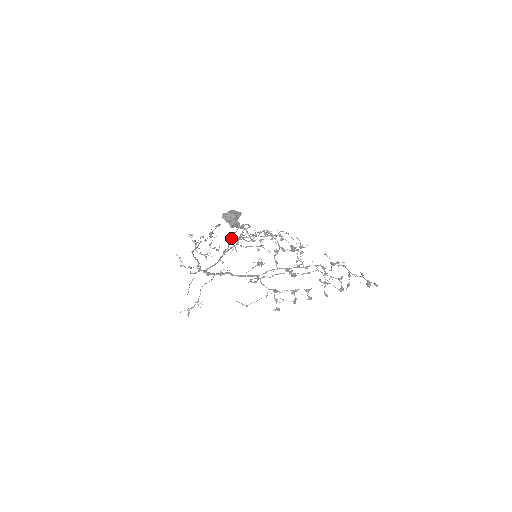
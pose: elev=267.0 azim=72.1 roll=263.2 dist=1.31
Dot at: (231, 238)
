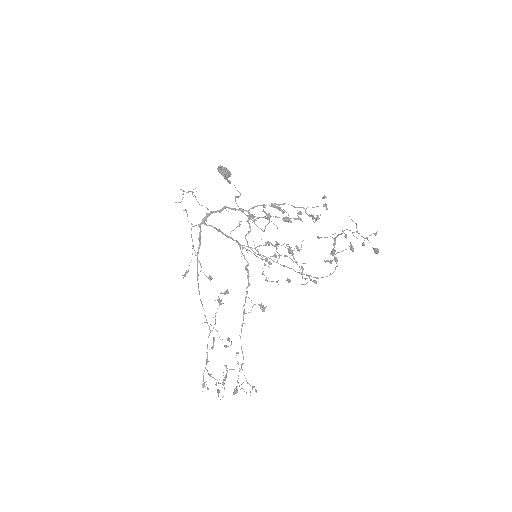
Dot at: occluded
